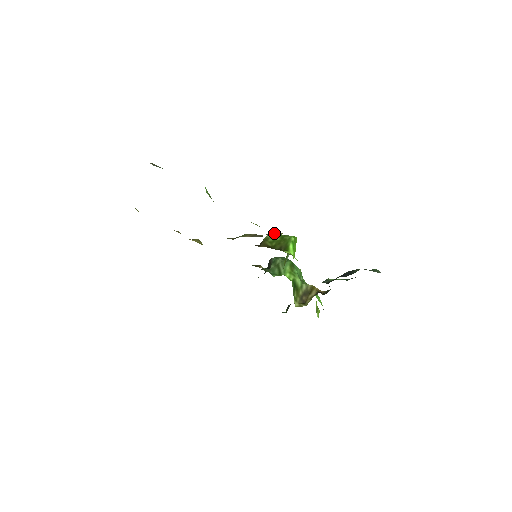
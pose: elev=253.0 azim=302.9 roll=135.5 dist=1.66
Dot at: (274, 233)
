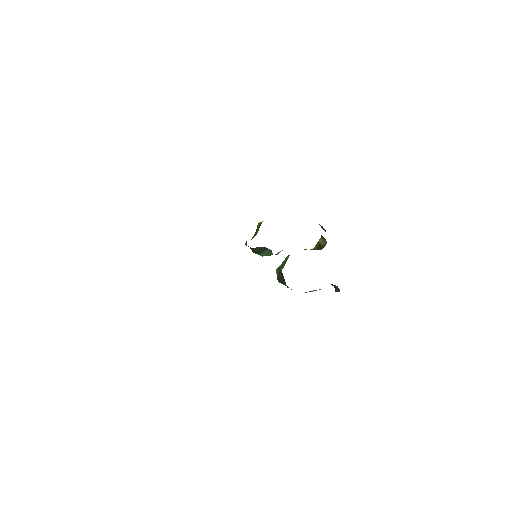
Dot at: occluded
